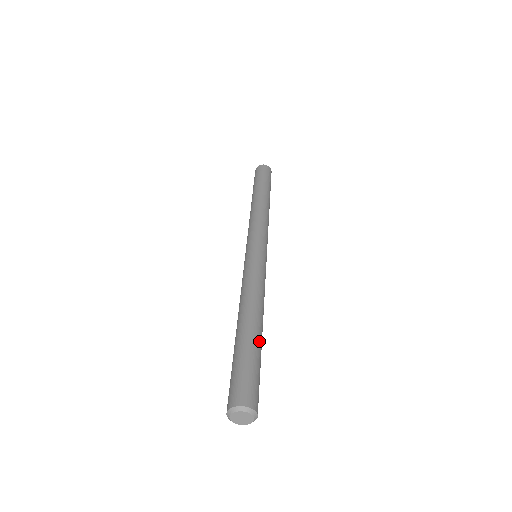
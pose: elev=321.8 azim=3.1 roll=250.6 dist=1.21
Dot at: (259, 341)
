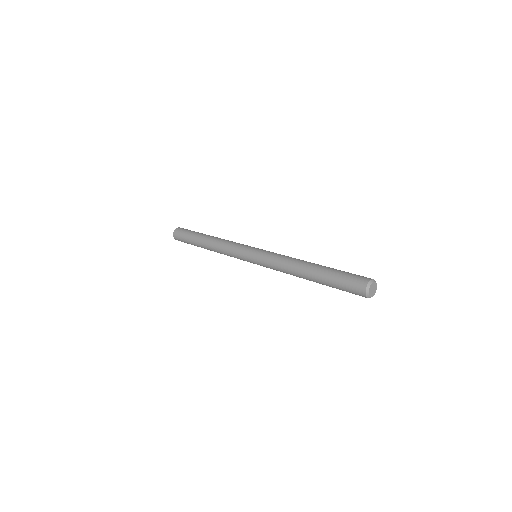
Dot at: (327, 267)
